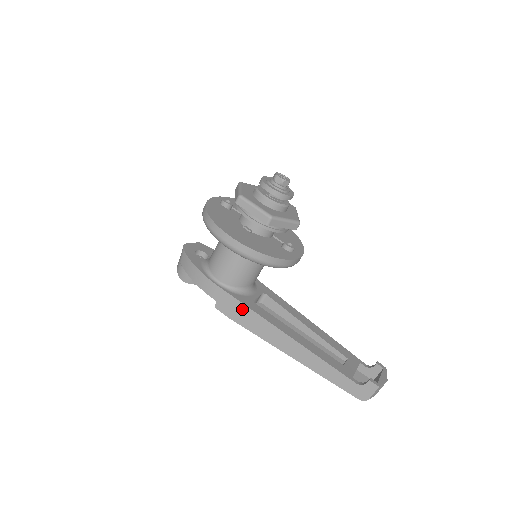
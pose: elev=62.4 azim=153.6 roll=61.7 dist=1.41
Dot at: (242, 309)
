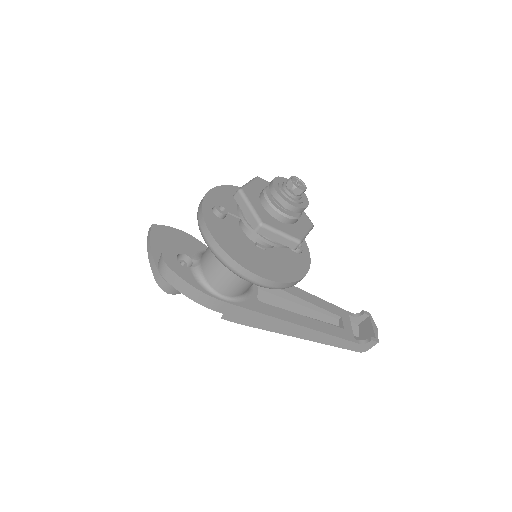
Dot at: (254, 315)
